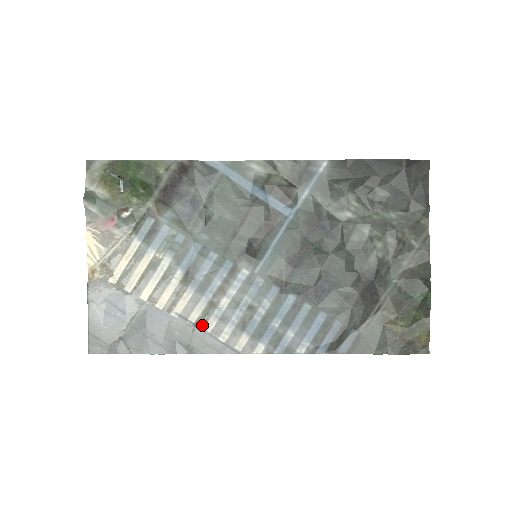
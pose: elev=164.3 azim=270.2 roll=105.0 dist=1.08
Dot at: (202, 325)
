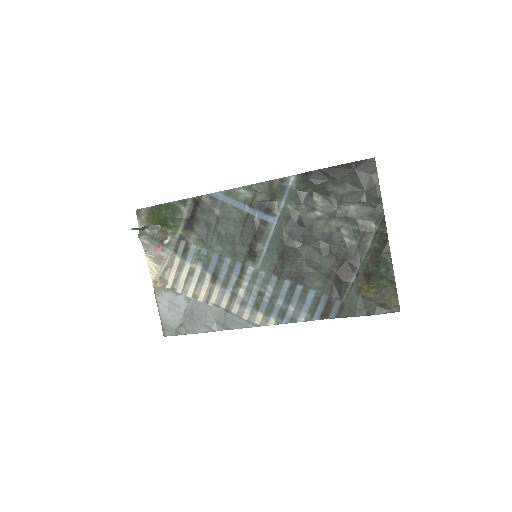
Dot at: (230, 309)
